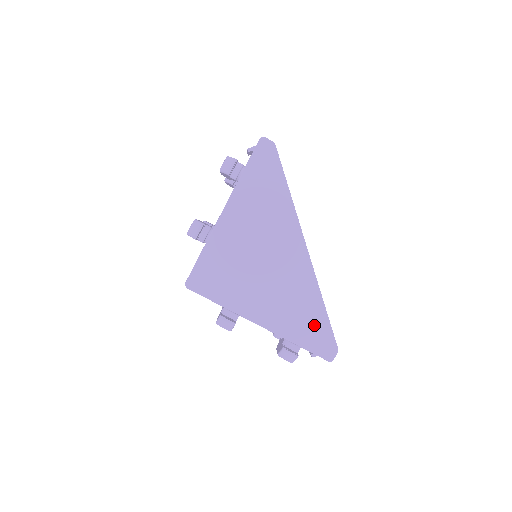
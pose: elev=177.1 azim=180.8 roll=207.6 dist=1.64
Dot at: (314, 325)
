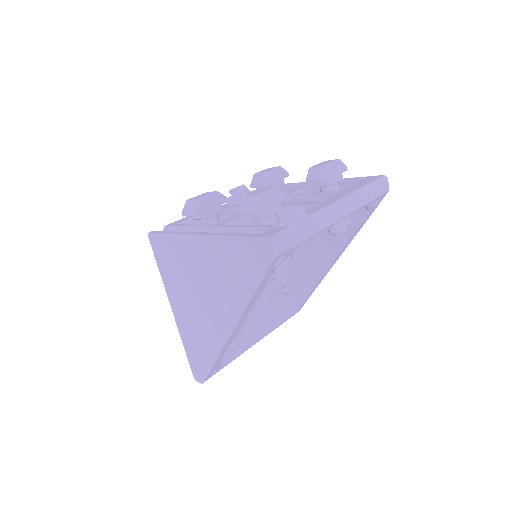
Dot at: (200, 358)
